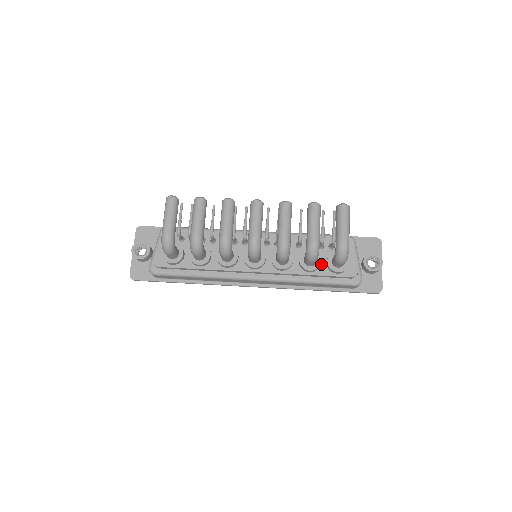
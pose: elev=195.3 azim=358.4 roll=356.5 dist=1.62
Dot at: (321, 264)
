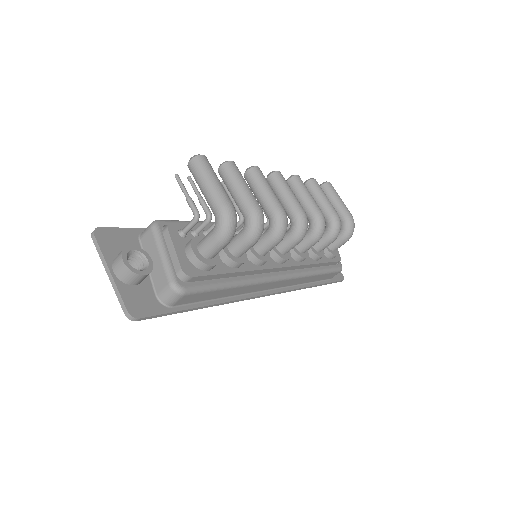
Dot at: occluded
